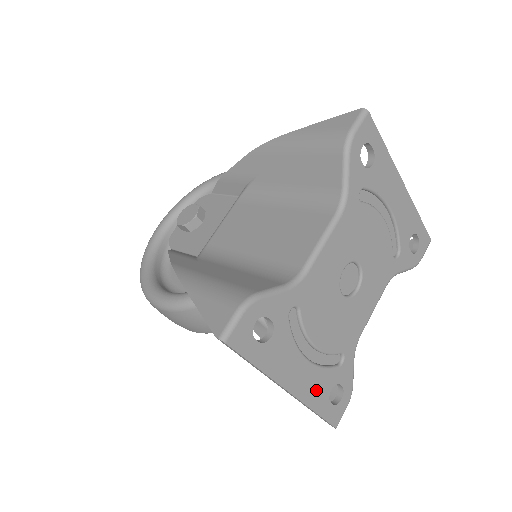
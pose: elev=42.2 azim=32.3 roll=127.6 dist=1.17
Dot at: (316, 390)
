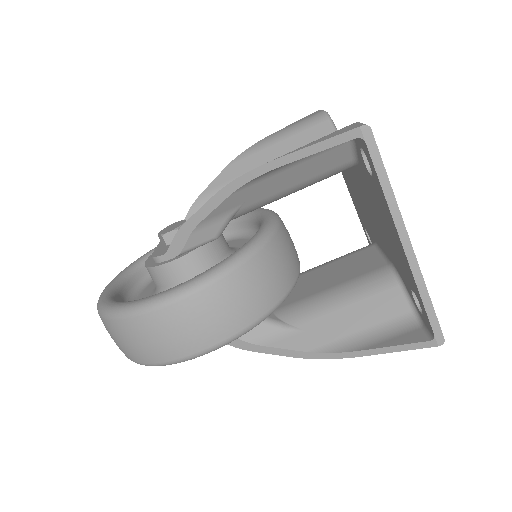
Dot at: occluded
